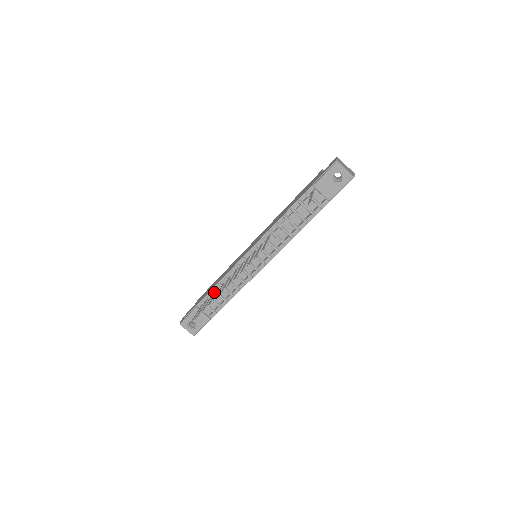
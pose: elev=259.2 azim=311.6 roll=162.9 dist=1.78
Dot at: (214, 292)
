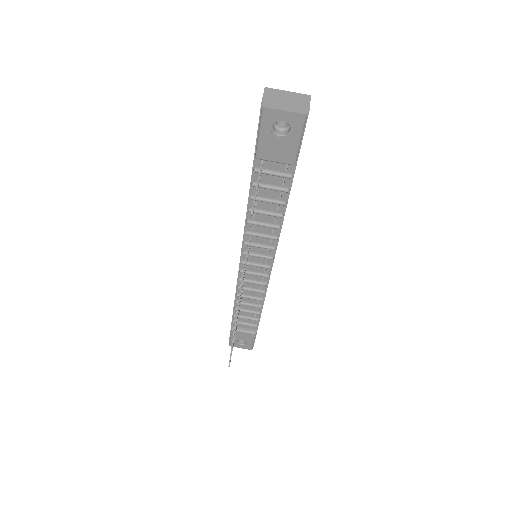
Dot at: occluded
